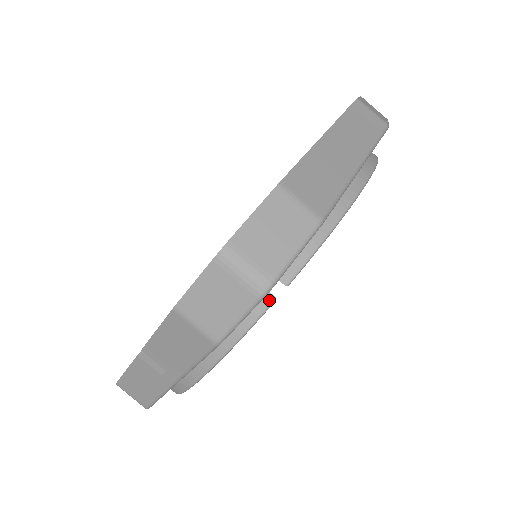
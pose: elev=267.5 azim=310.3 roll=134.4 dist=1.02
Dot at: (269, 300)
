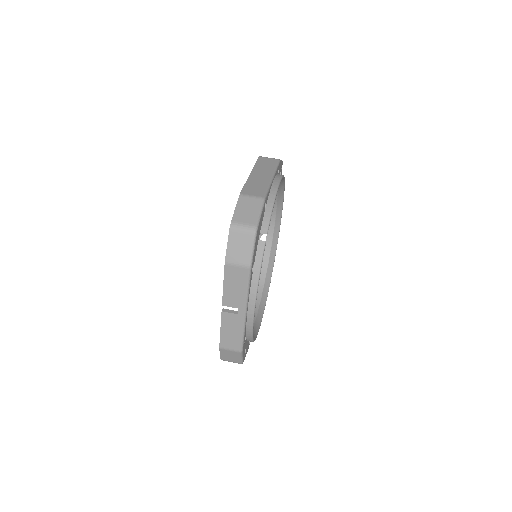
Dot at: (263, 244)
